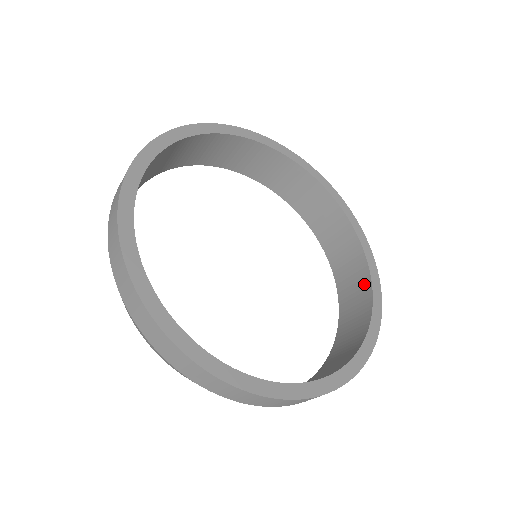
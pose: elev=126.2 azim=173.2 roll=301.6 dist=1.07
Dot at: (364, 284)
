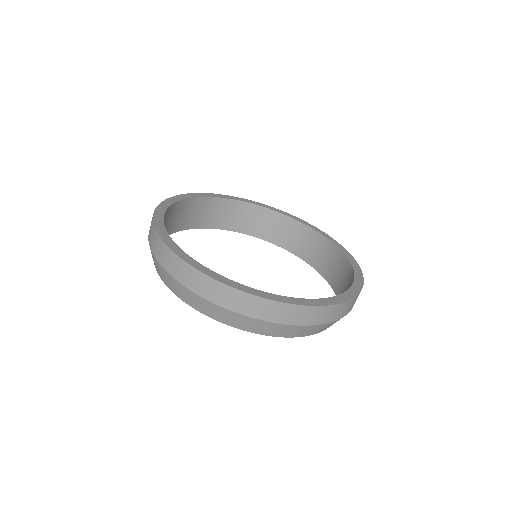
Dot at: occluded
